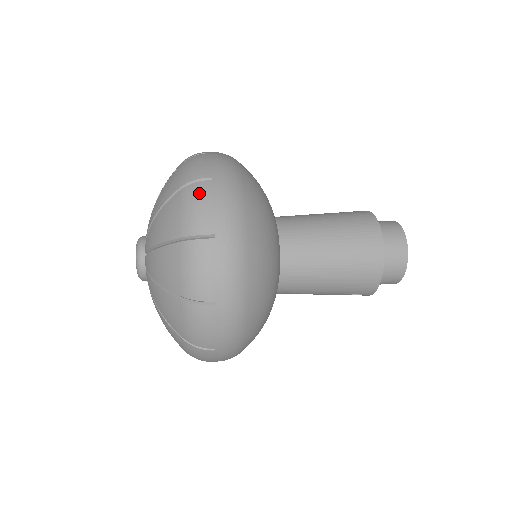
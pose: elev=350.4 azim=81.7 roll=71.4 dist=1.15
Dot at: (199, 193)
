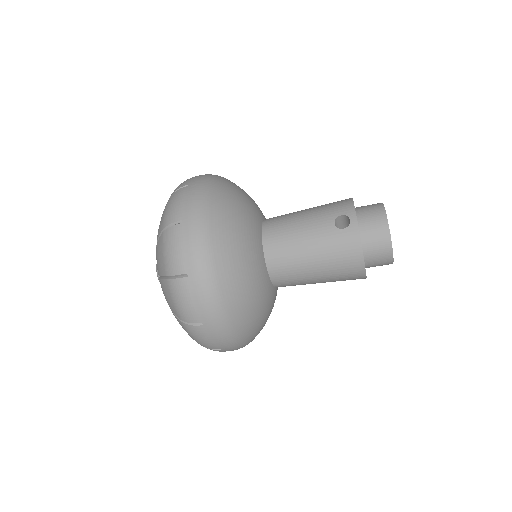
Dot at: occluded
